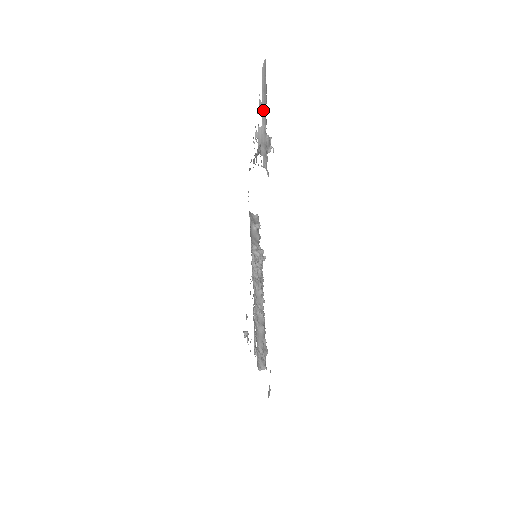
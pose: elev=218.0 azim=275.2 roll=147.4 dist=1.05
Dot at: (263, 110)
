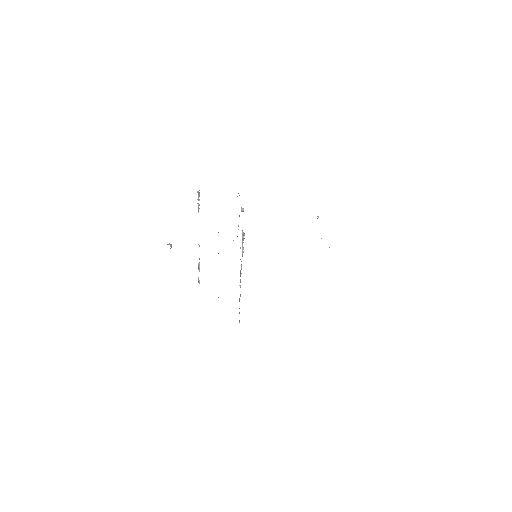
Dot at: occluded
